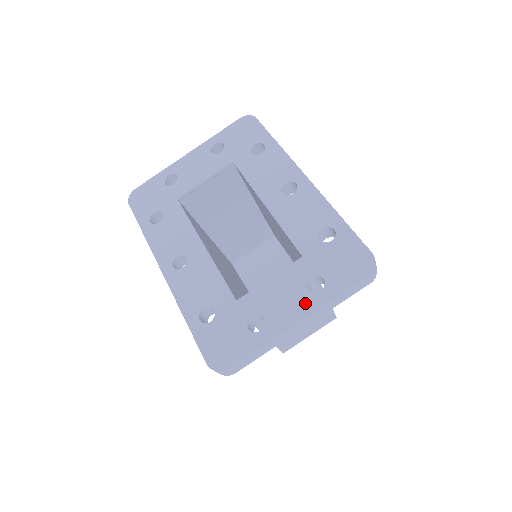
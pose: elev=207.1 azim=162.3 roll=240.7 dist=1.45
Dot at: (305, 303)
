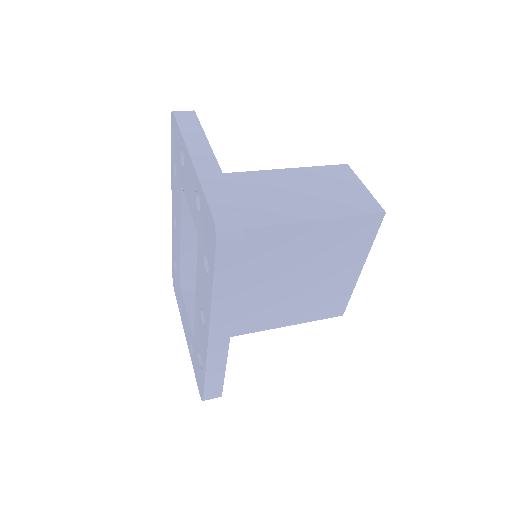
Dot at: (188, 343)
